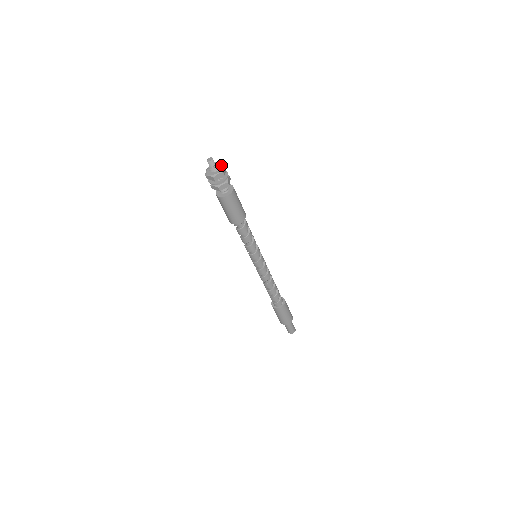
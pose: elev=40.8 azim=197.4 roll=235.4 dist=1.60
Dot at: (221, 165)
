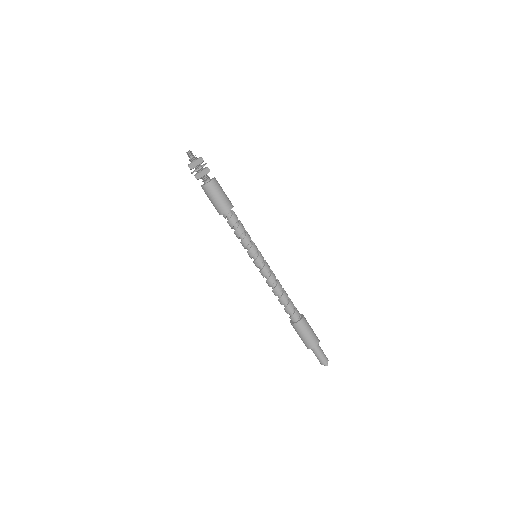
Dot at: (199, 157)
